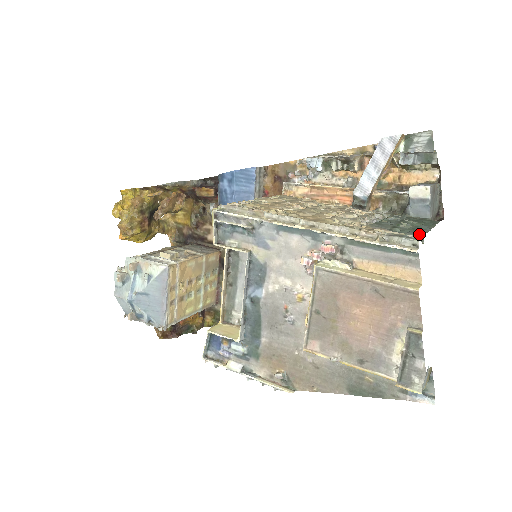
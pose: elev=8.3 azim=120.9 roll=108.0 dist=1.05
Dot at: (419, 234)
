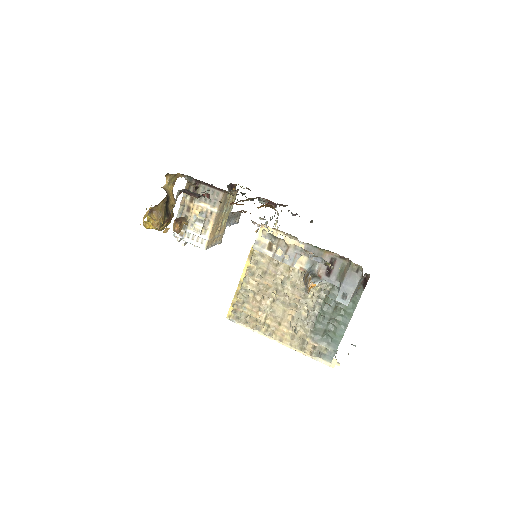
Dot at: (335, 348)
